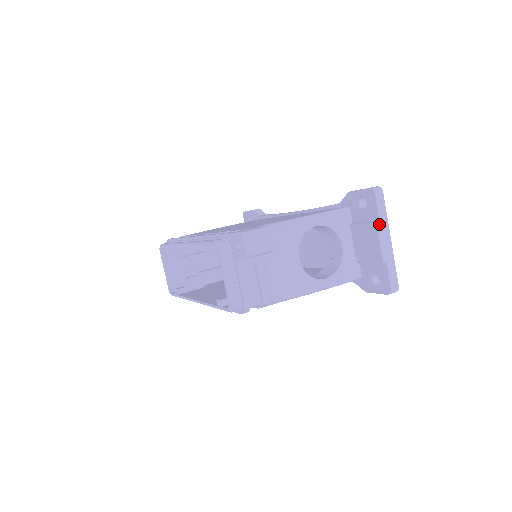
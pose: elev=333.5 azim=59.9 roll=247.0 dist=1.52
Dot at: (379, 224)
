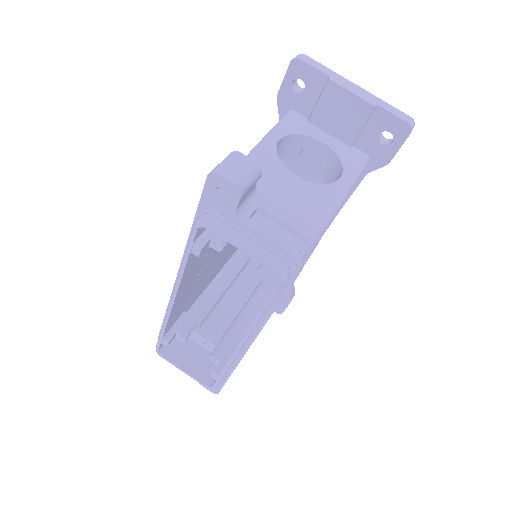
Dot at: (332, 79)
